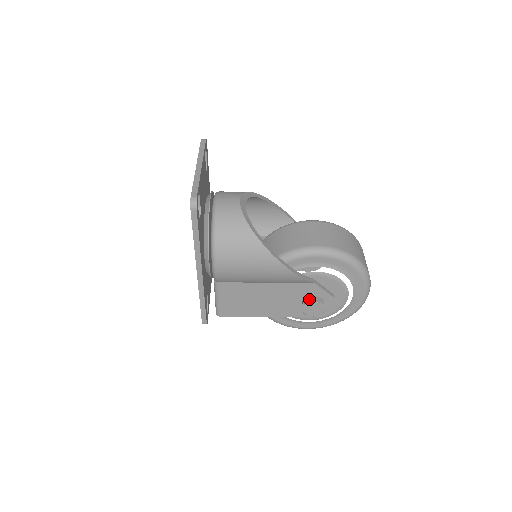
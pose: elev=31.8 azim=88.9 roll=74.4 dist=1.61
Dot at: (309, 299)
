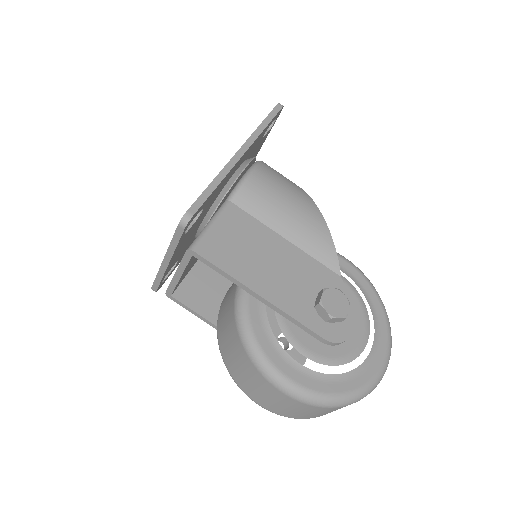
Dot at: occluded
